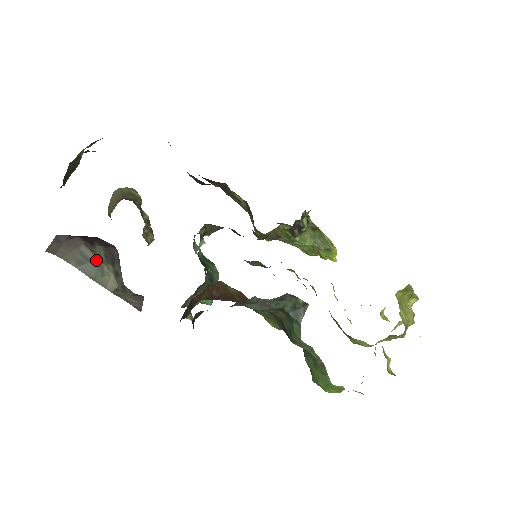
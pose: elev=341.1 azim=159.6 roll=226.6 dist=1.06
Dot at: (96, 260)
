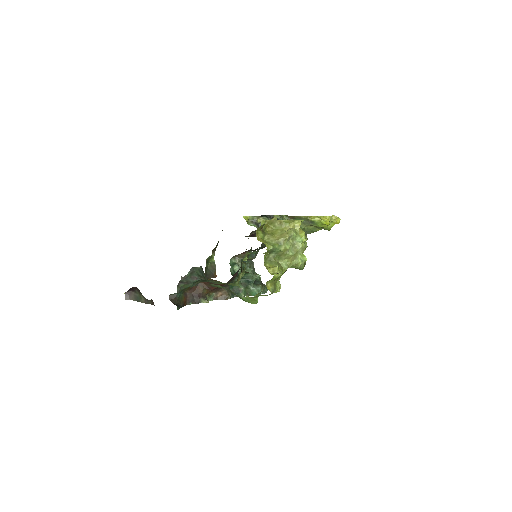
Dot at: (139, 295)
